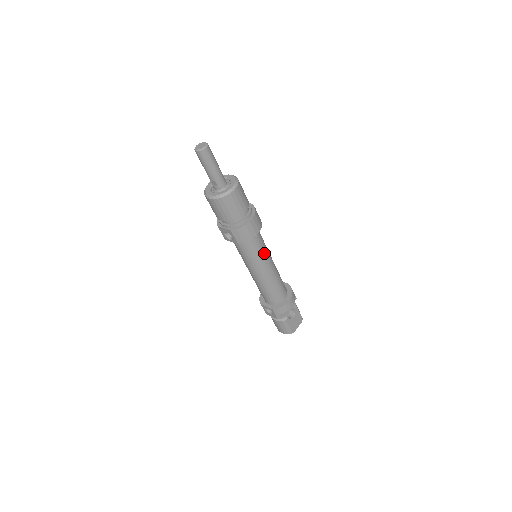
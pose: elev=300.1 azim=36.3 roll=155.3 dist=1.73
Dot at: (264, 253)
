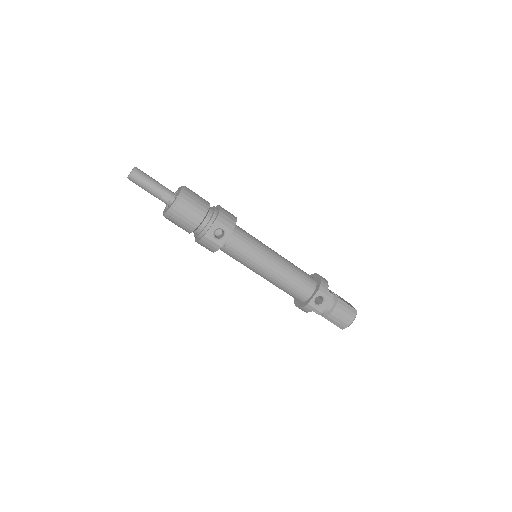
Dot at: (257, 240)
